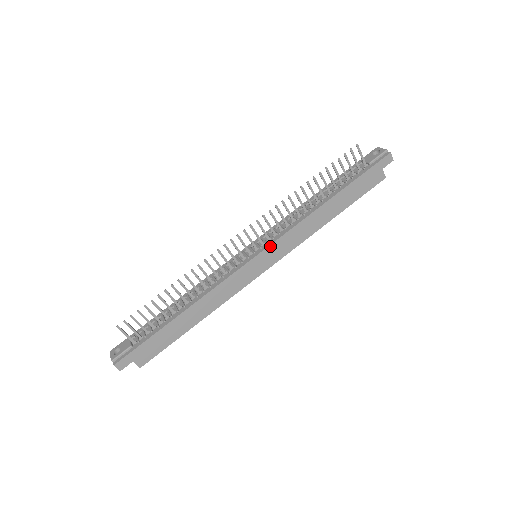
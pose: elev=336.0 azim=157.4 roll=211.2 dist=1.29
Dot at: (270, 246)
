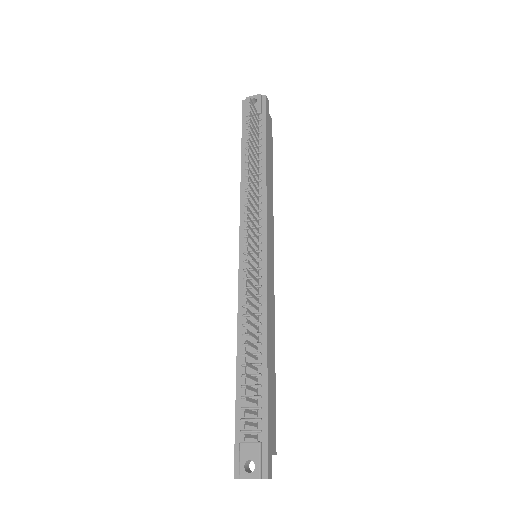
Dot at: (267, 234)
